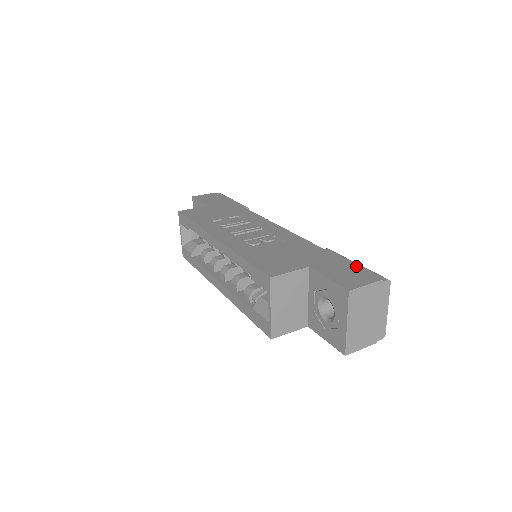
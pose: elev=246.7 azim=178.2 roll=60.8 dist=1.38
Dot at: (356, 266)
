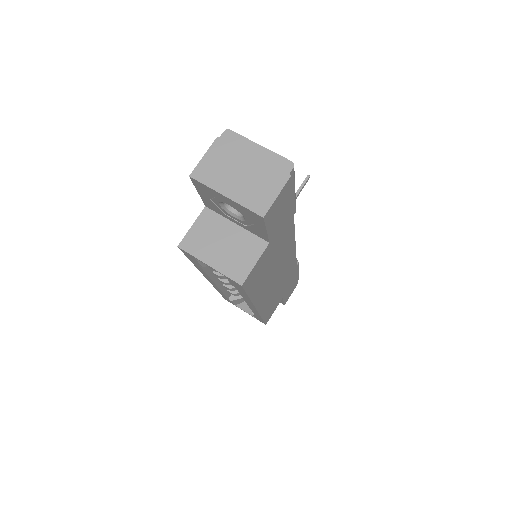
Dot at: occluded
